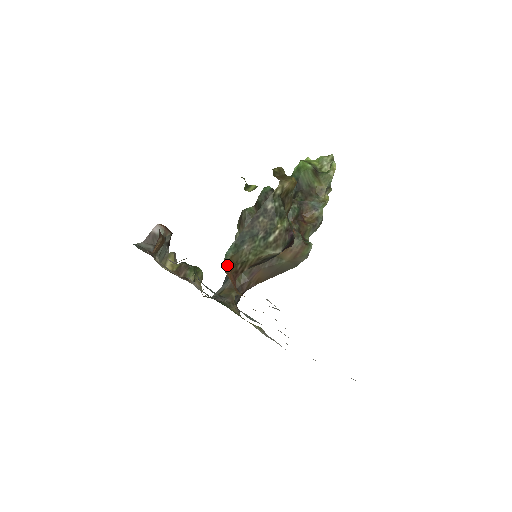
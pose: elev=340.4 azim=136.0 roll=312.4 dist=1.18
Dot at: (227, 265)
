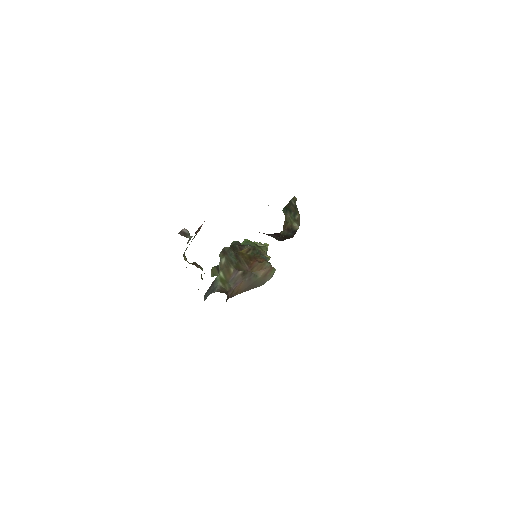
Dot at: occluded
